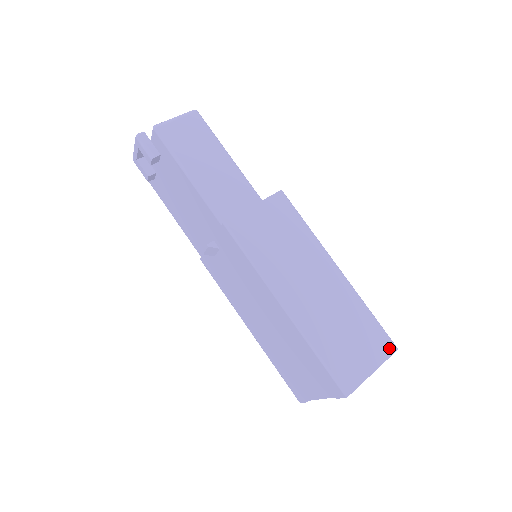
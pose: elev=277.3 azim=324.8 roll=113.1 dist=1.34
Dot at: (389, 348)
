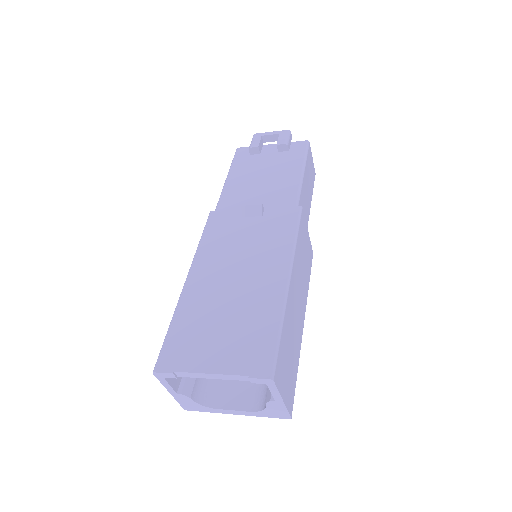
Dot at: (291, 408)
